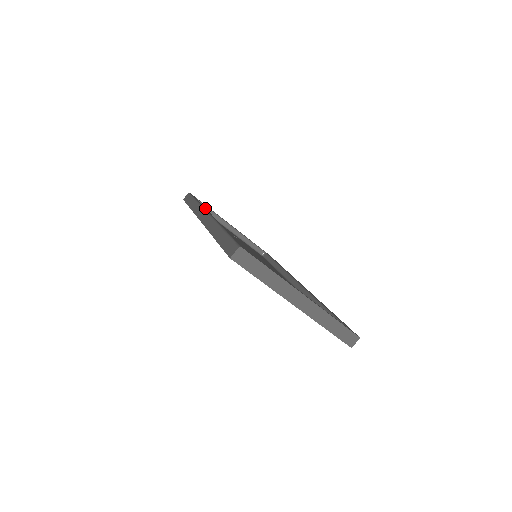
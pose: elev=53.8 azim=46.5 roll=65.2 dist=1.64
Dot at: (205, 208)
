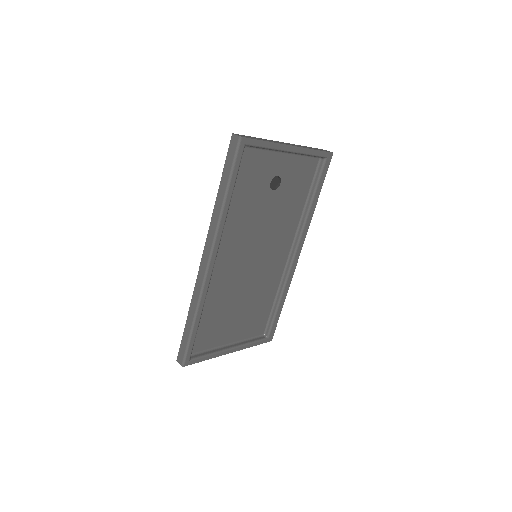
Dot at: (221, 229)
